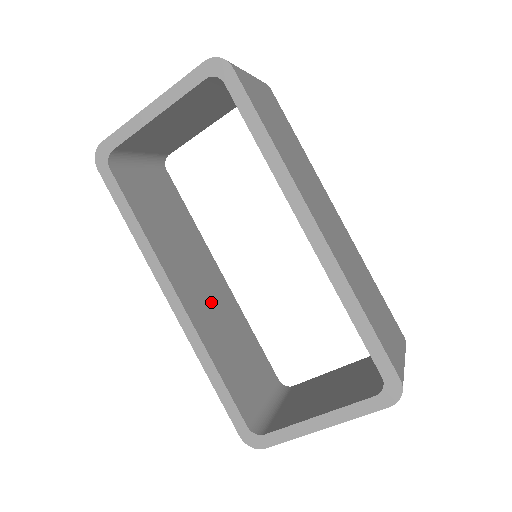
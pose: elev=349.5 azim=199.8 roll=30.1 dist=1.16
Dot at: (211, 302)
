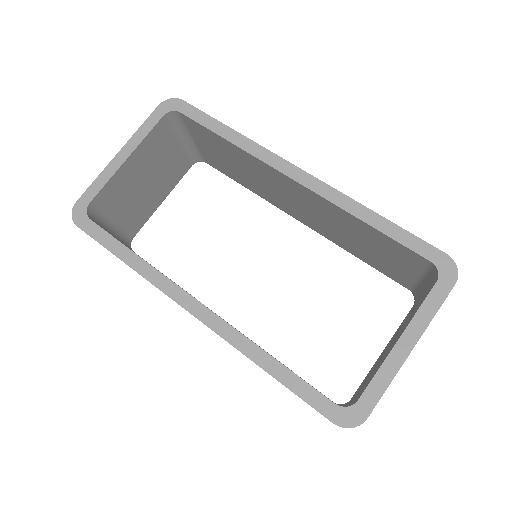
Dot at: occluded
